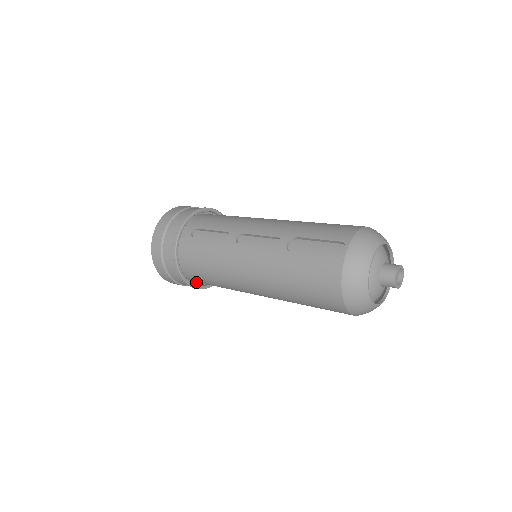
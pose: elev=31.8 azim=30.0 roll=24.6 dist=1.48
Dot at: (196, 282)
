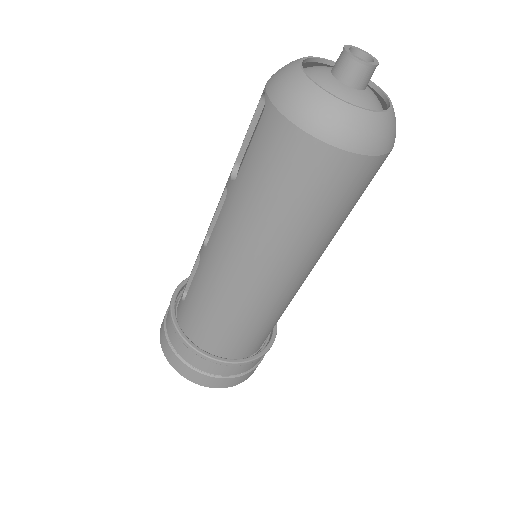
Dot at: occluded
